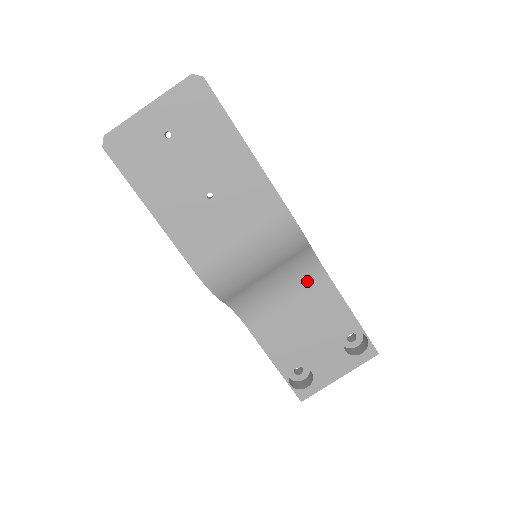
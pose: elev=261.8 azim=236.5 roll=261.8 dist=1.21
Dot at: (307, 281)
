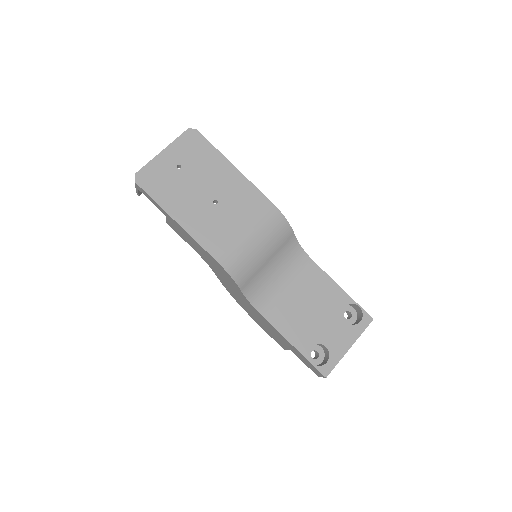
Dot at: (299, 269)
